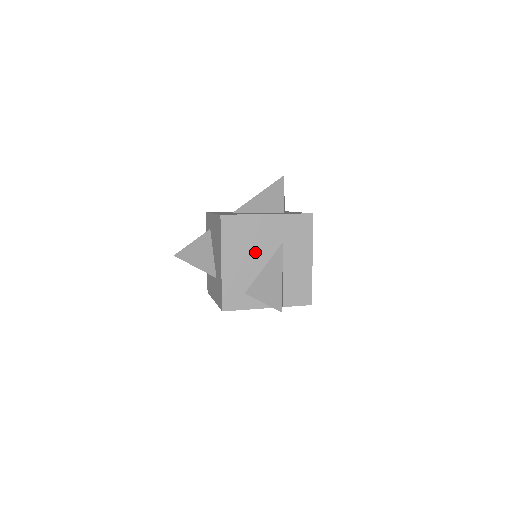
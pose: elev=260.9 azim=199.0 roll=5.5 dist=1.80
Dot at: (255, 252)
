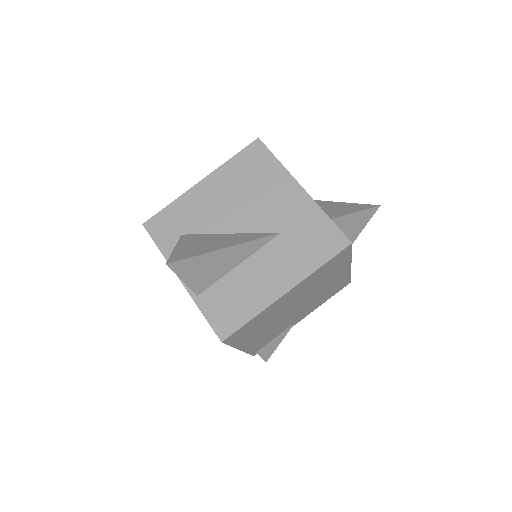
Dot at: (242, 208)
